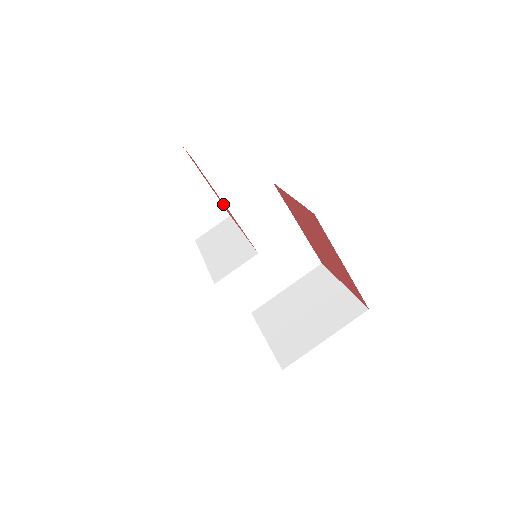
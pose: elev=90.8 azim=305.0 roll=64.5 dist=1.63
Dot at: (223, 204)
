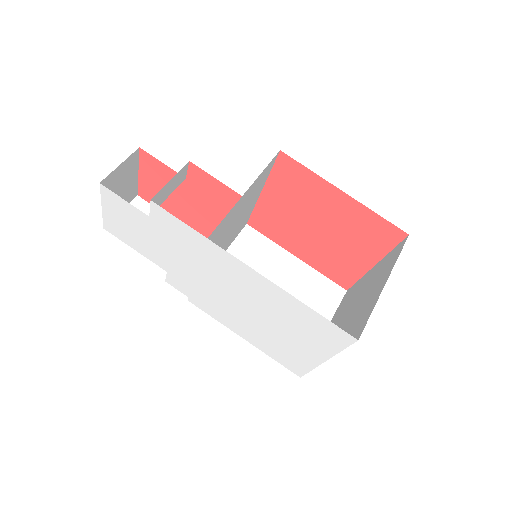
Dot at: (193, 207)
